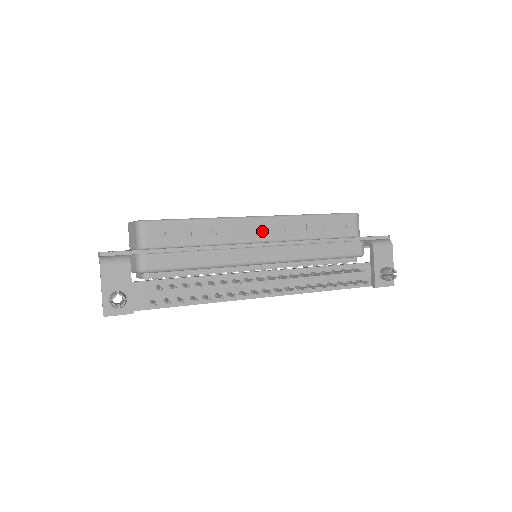
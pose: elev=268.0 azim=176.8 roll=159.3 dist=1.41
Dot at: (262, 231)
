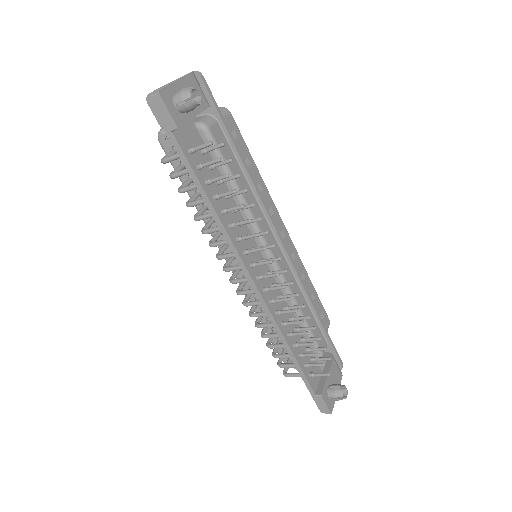
Dot at: occluded
